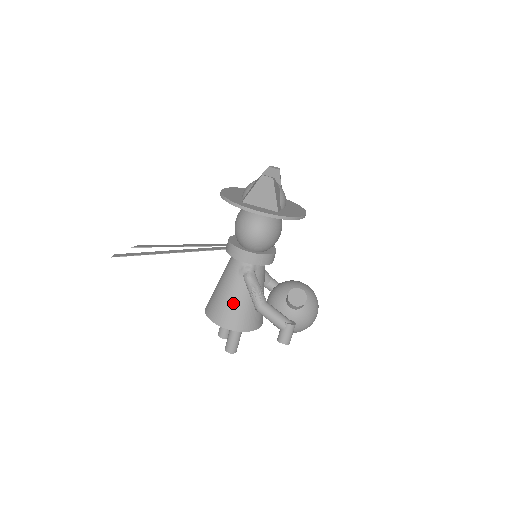
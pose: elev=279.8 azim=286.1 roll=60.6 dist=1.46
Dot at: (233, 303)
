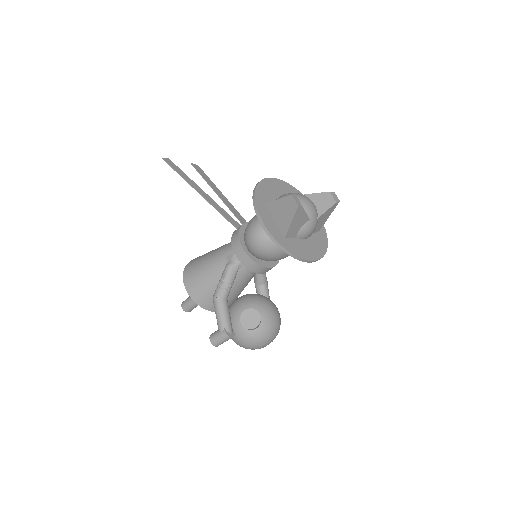
Dot at: (205, 275)
